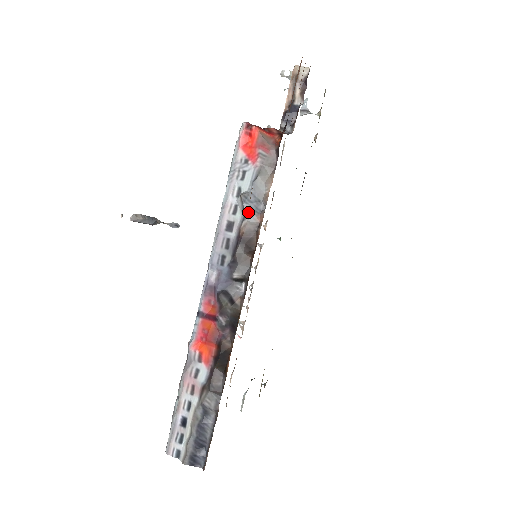
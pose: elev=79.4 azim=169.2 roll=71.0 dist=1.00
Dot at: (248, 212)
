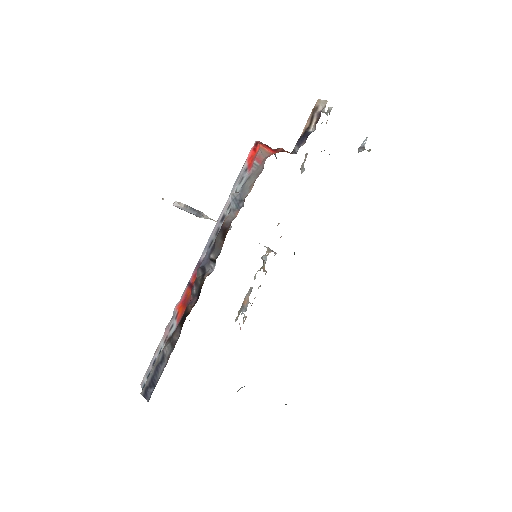
Dot at: (233, 208)
